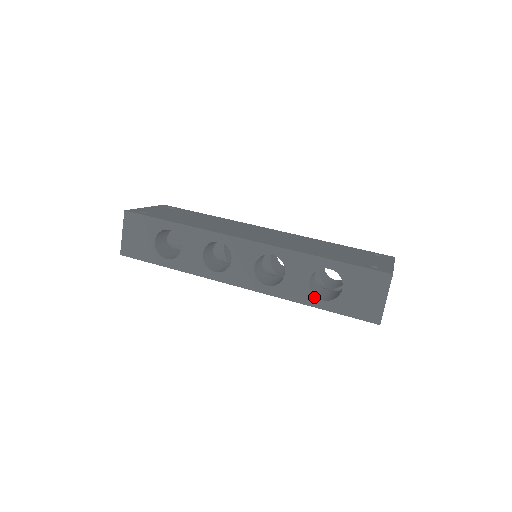
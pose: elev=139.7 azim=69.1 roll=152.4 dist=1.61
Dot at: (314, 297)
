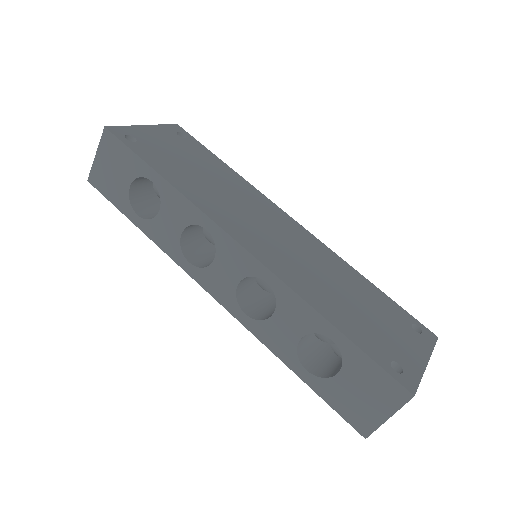
Dot at: (298, 360)
